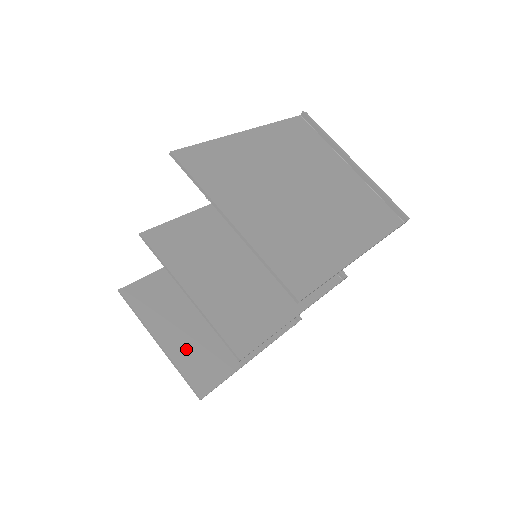
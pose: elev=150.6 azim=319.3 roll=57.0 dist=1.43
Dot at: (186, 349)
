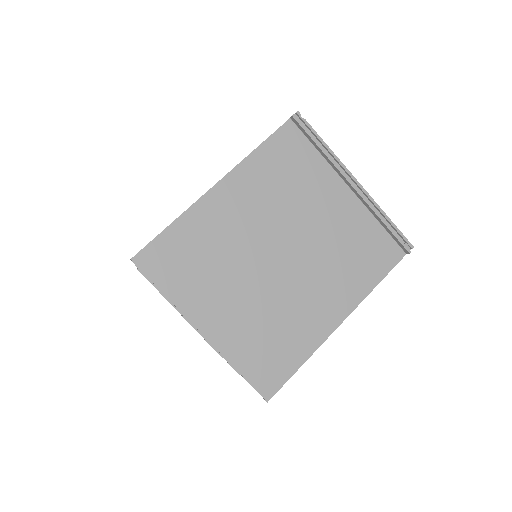
Dot at: occluded
